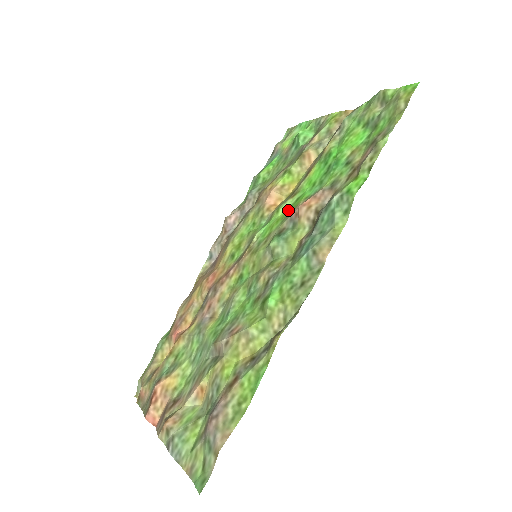
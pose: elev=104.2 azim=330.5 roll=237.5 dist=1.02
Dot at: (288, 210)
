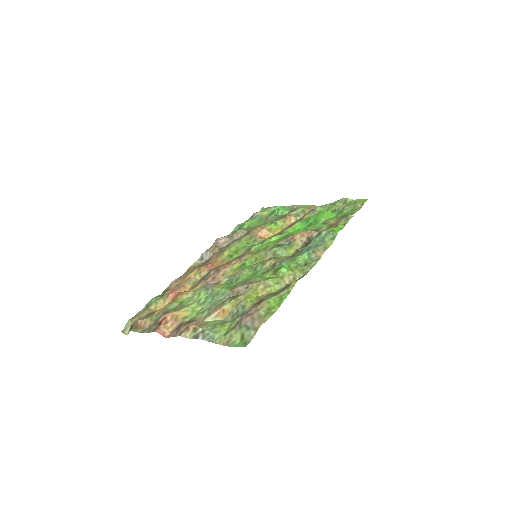
Dot at: (280, 238)
